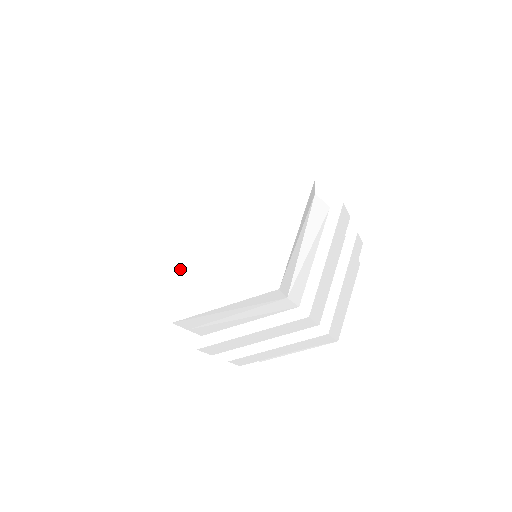
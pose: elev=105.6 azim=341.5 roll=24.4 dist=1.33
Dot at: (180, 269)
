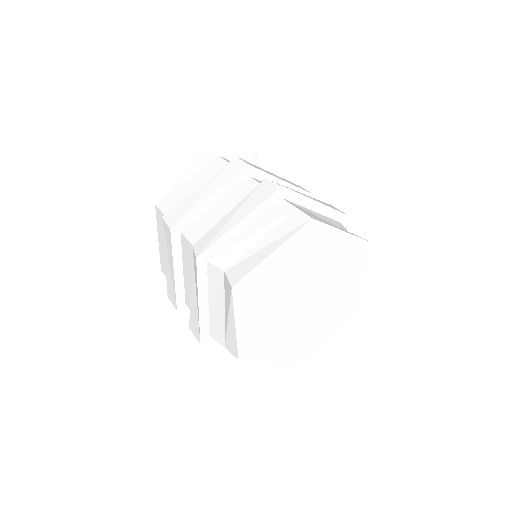
Dot at: (290, 343)
